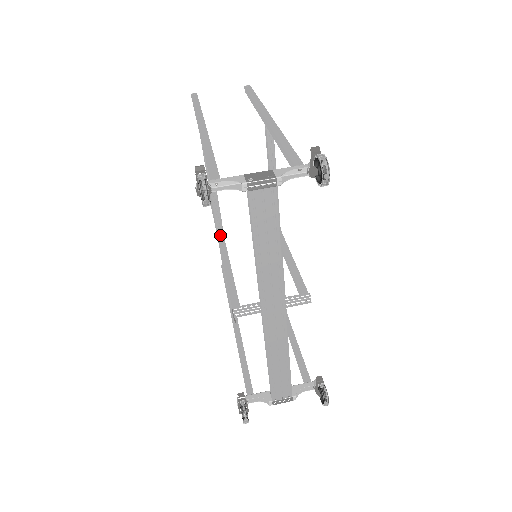
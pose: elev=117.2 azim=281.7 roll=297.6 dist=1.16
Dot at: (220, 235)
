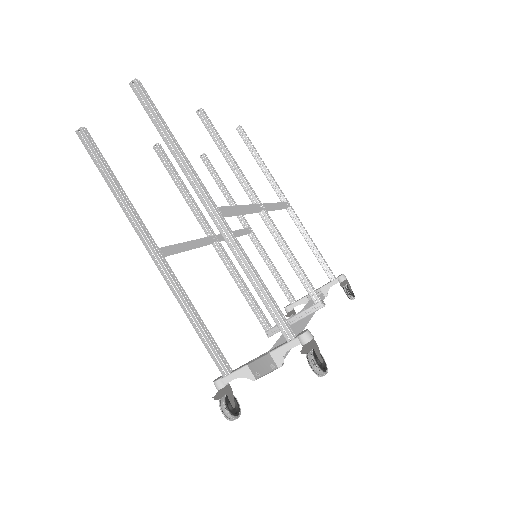
Dot at: (211, 243)
